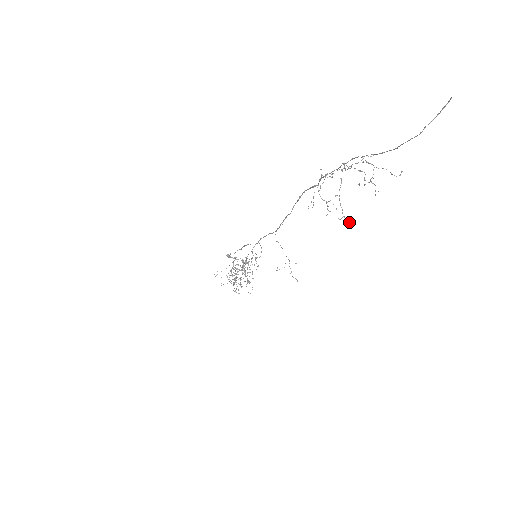
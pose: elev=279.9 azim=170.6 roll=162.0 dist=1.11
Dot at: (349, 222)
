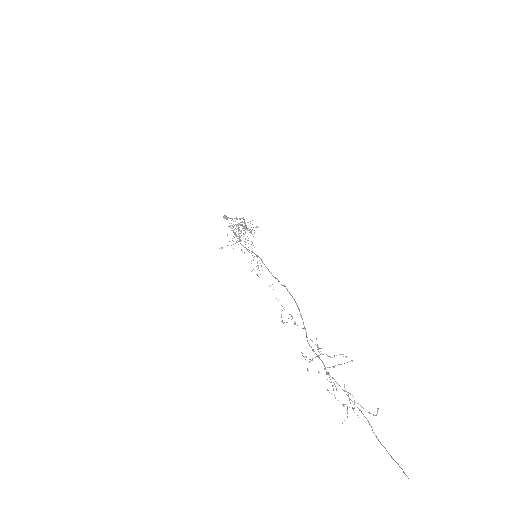
Dot at: (339, 354)
